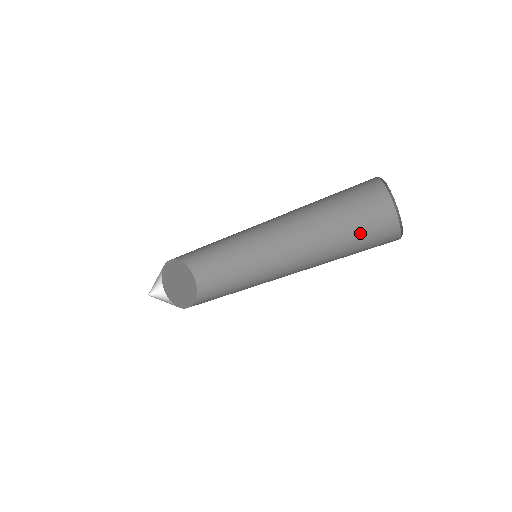
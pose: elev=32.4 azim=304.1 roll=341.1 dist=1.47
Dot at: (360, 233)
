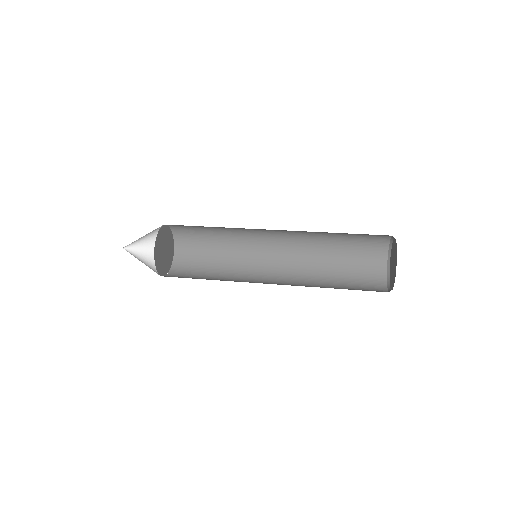
Dot at: (351, 269)
